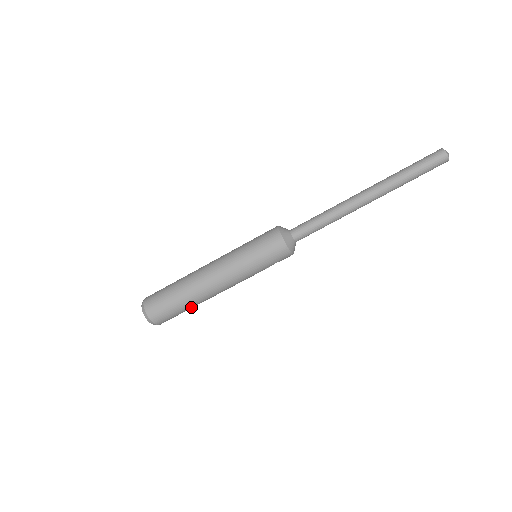
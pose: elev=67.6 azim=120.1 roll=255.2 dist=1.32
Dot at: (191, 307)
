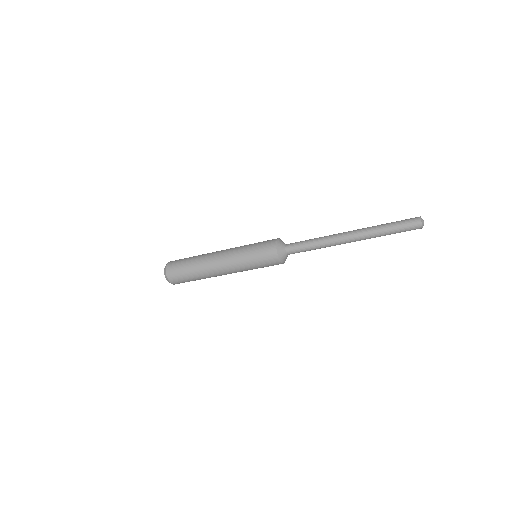
Dot at: occluded
